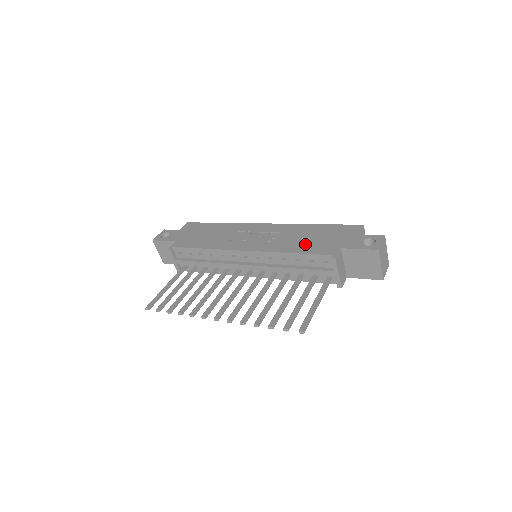
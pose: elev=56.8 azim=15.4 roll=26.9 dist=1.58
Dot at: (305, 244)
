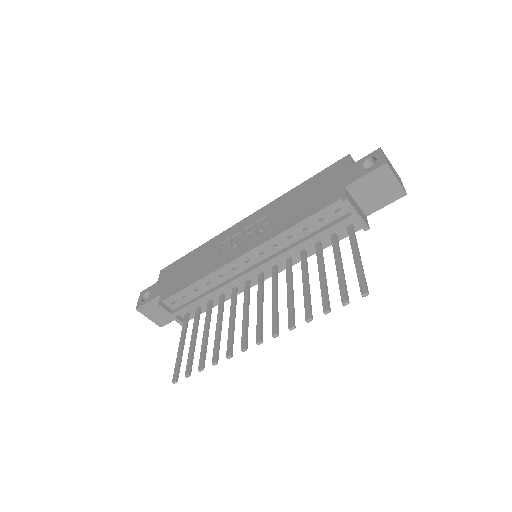
Dot at: (302, 208)
